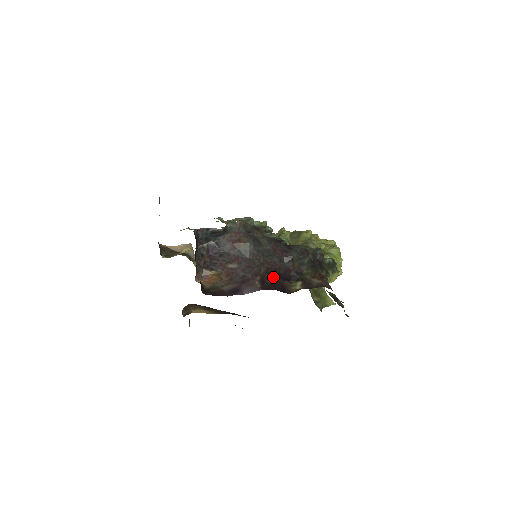
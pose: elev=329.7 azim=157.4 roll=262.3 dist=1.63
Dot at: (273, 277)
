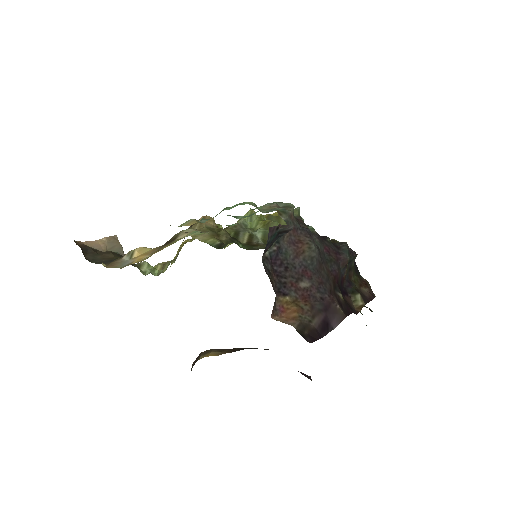
Dot at: occluded
